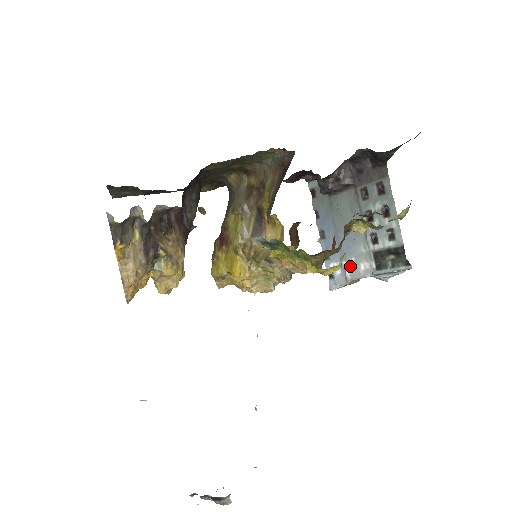
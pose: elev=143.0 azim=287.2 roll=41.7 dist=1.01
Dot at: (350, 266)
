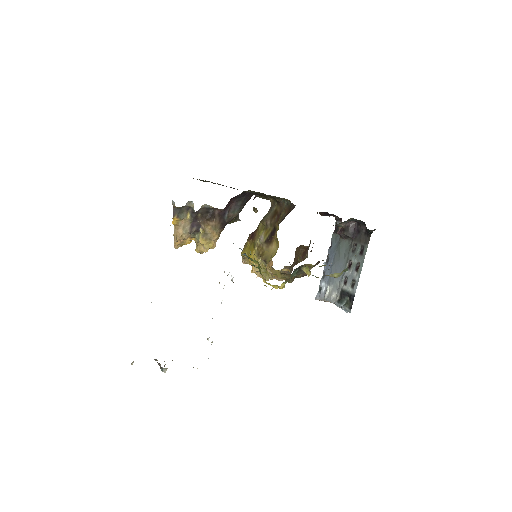
Dot at: (329, 290)
